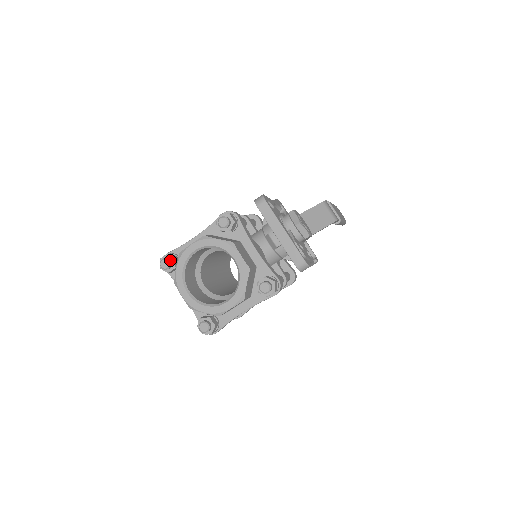
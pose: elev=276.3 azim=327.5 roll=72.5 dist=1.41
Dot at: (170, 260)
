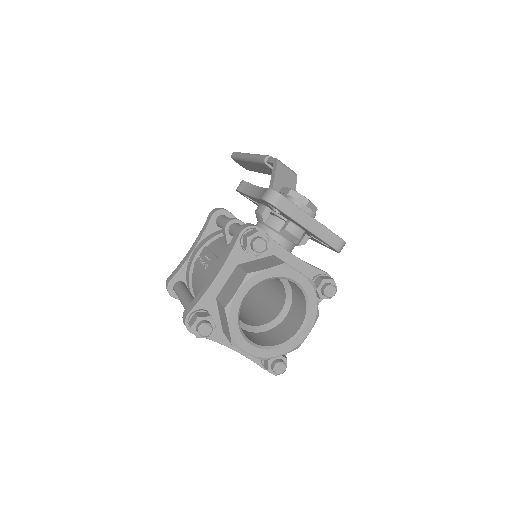
Dot at: (208, 322)
